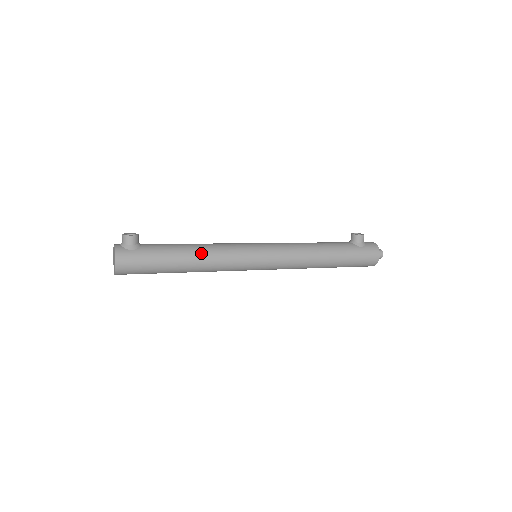
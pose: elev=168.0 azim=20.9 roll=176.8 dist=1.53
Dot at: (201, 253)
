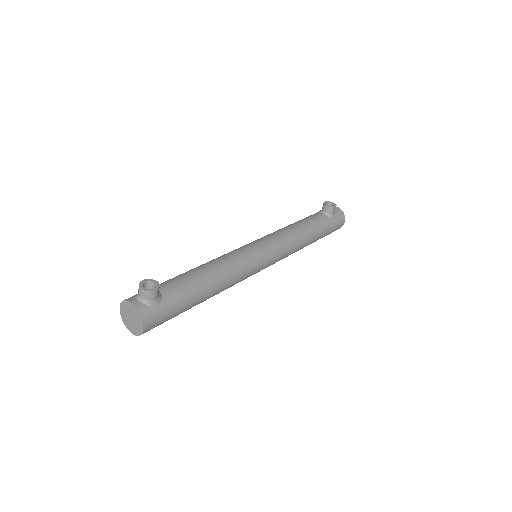
Dot at: (220, 280)
